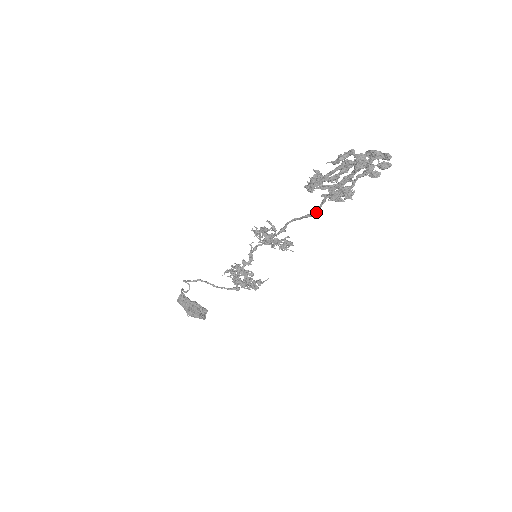
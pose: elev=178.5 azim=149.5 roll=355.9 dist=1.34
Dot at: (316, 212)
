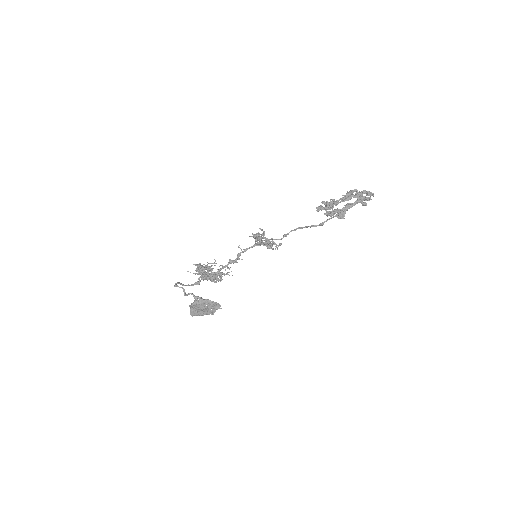
Dot at: (322, 225)
